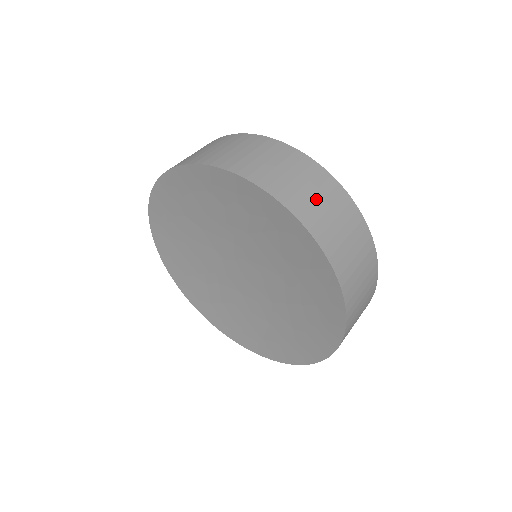
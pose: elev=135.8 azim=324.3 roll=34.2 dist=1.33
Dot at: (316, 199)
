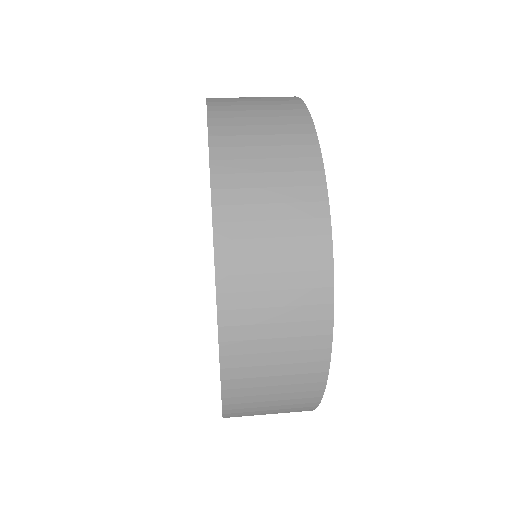
Dot at: (269, 230)
